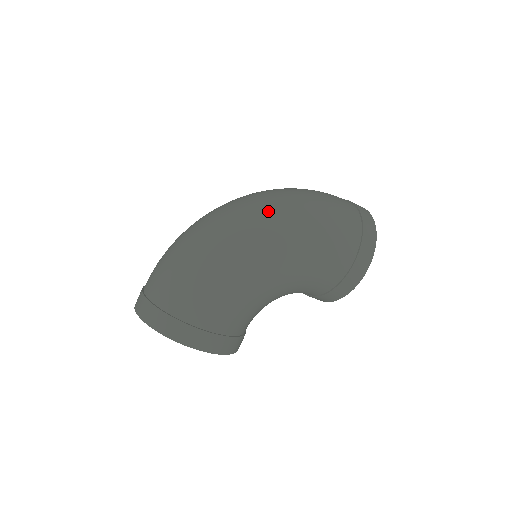
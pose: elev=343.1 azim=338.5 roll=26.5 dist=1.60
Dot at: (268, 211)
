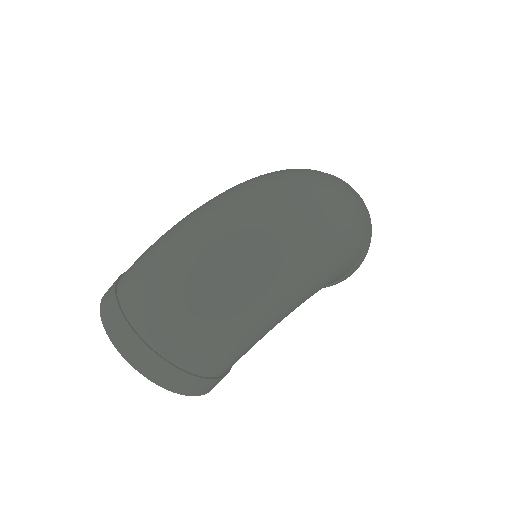
Dot at: (316, 240)
